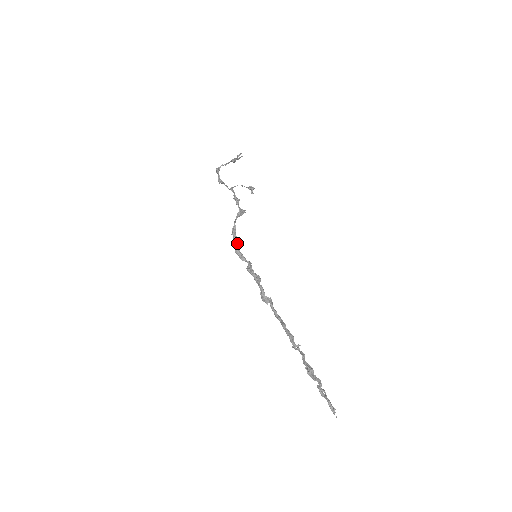
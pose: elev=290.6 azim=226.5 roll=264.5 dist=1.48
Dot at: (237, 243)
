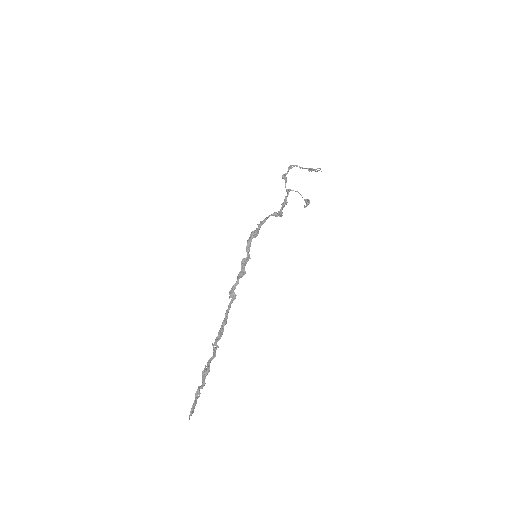
Dot at: (255, 234)
